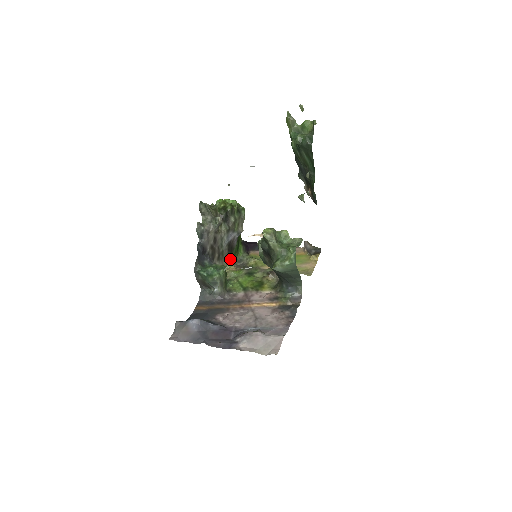
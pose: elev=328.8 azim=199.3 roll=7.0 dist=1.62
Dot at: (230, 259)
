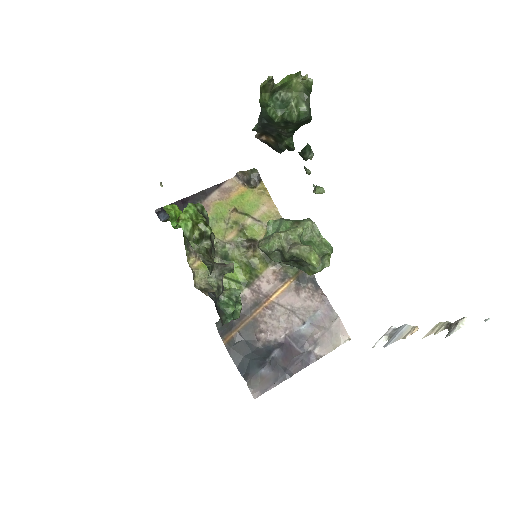
Dot at: occluded
